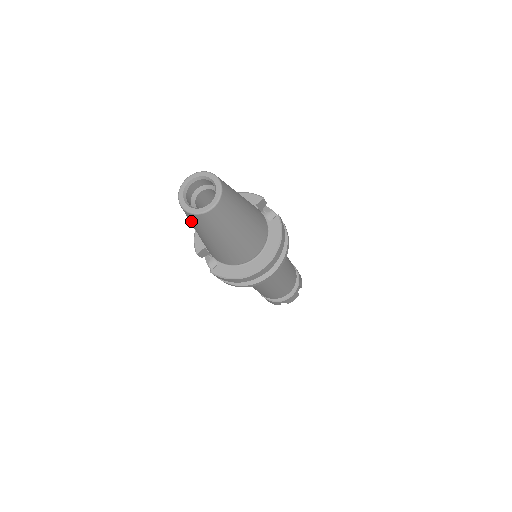
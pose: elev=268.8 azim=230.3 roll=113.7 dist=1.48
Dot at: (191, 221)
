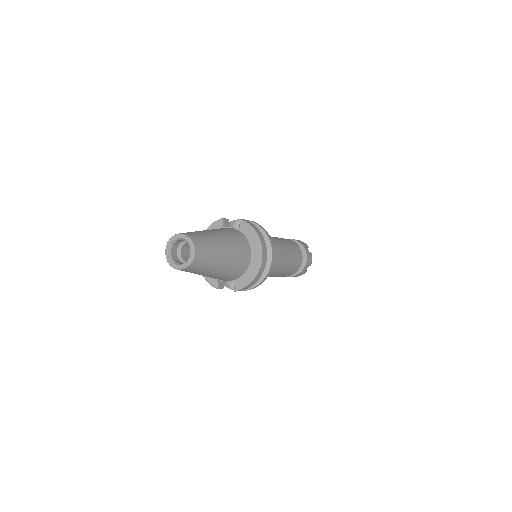
Dot at: (191, 272)
